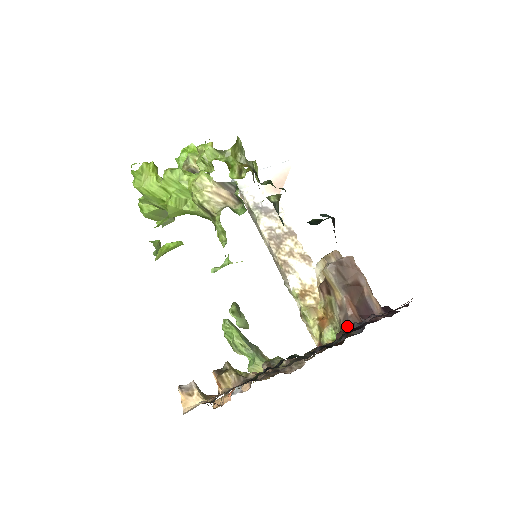
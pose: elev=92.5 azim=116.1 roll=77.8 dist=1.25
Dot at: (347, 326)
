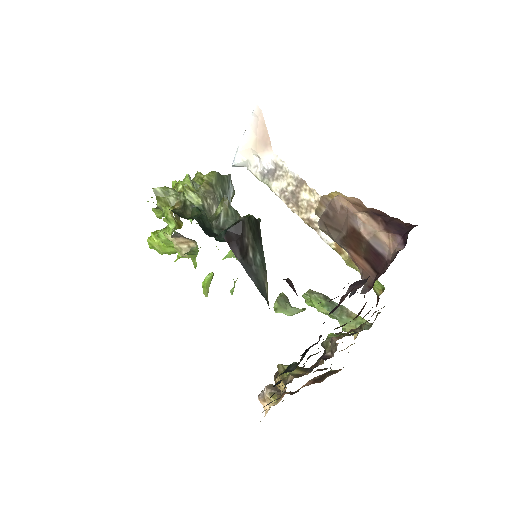
Dot at: (364, 286)
